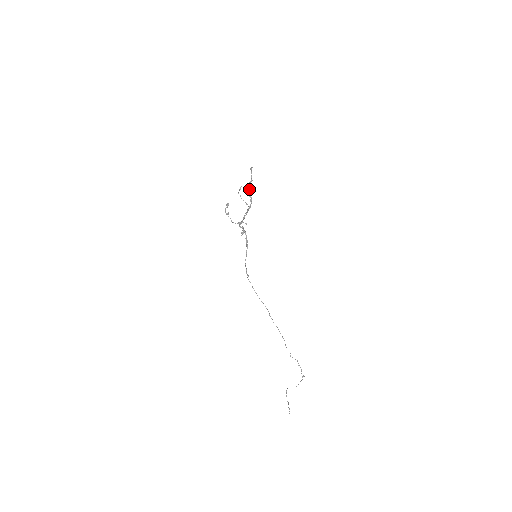
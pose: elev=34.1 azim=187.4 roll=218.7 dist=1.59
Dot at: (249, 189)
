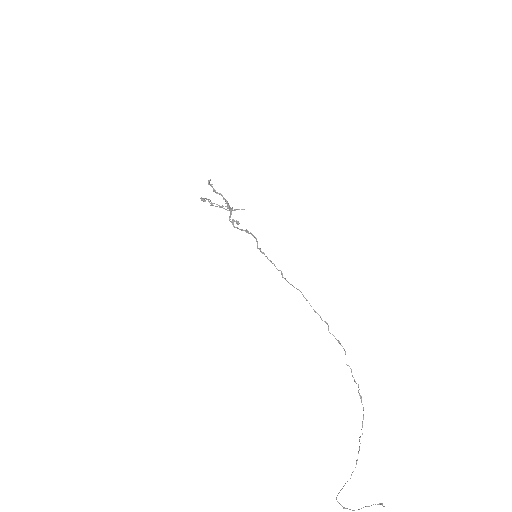
Dot at: (219, 193)
